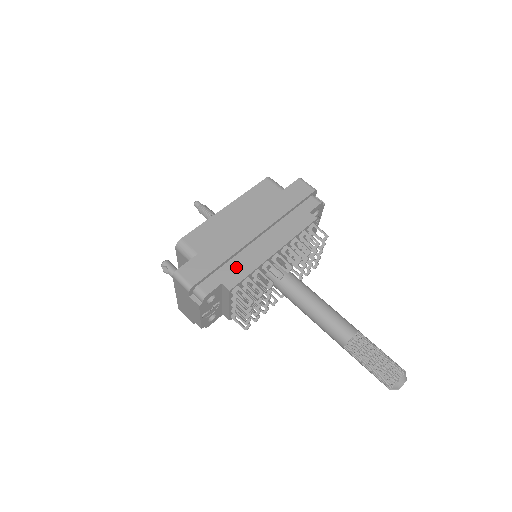
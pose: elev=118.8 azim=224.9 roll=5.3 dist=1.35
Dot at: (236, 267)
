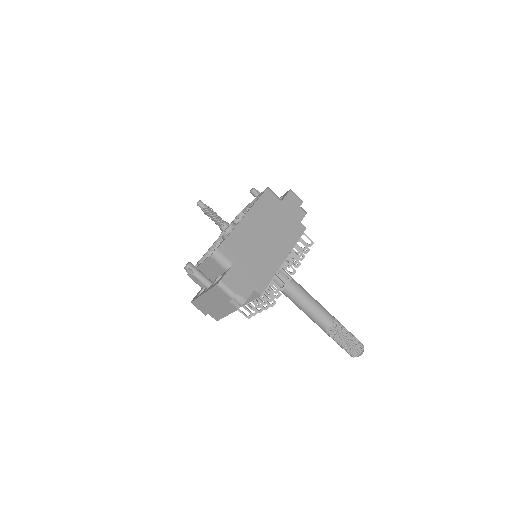
Dot at: (261, 274)
